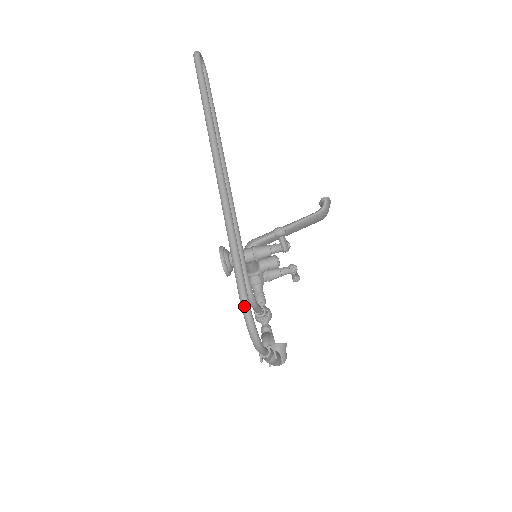
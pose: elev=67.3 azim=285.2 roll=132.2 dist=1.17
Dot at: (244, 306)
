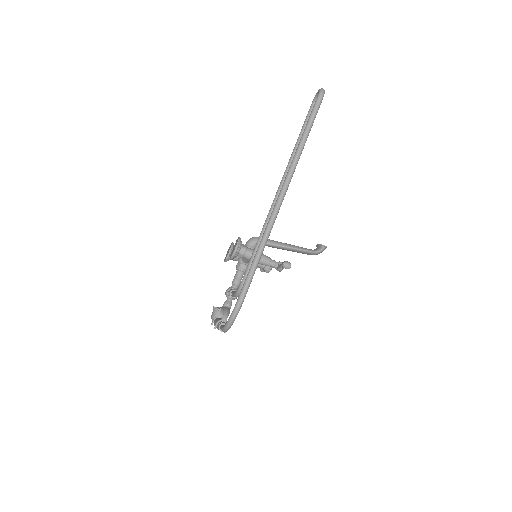
Dot at: (238, 307)
